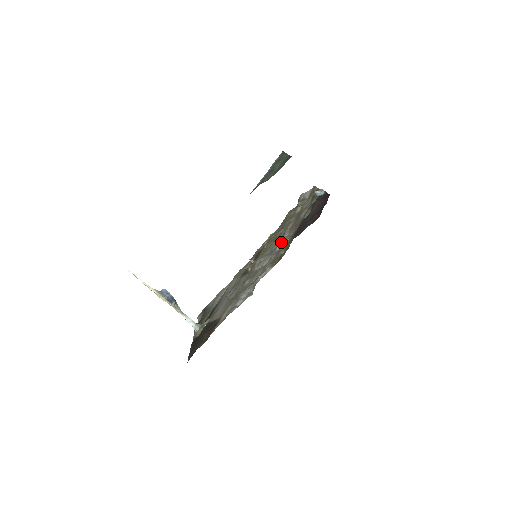
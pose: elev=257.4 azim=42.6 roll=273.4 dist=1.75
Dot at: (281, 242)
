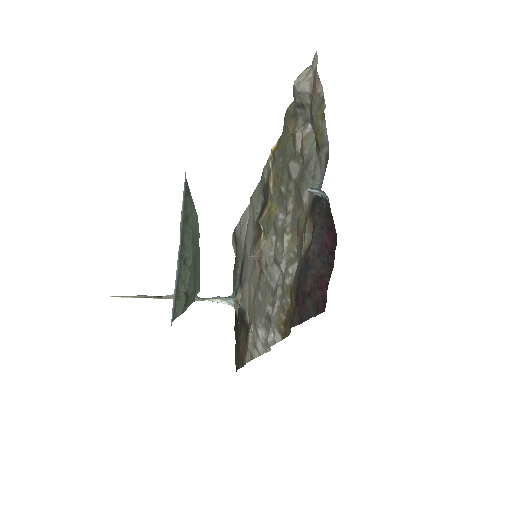
Dot at: (283, 257)
